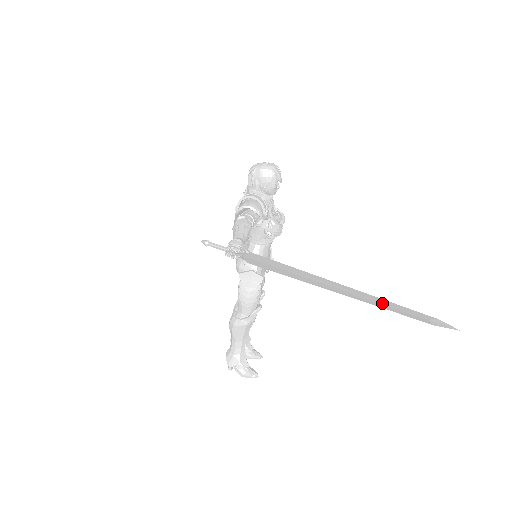
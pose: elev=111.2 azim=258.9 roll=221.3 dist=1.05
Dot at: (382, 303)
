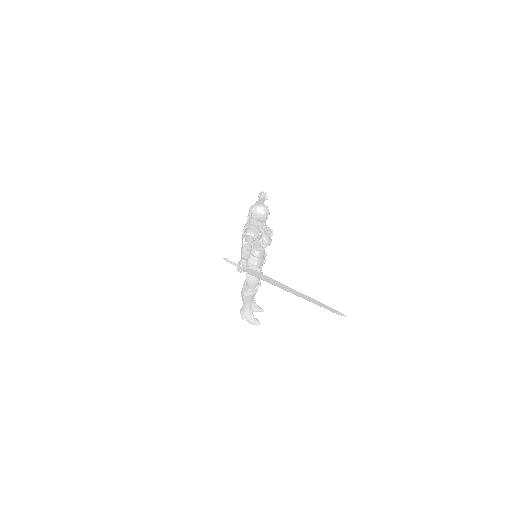
Dot at: (314, 303)
